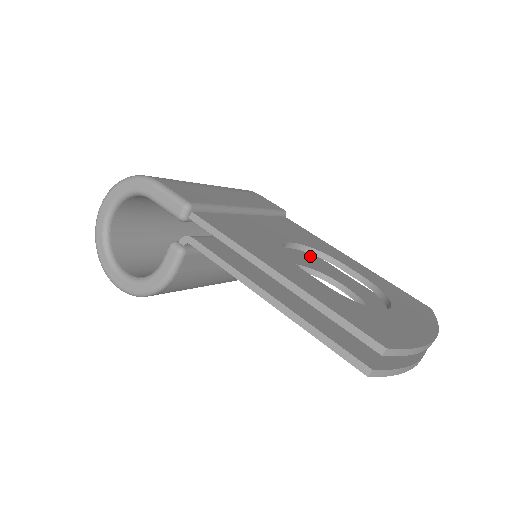
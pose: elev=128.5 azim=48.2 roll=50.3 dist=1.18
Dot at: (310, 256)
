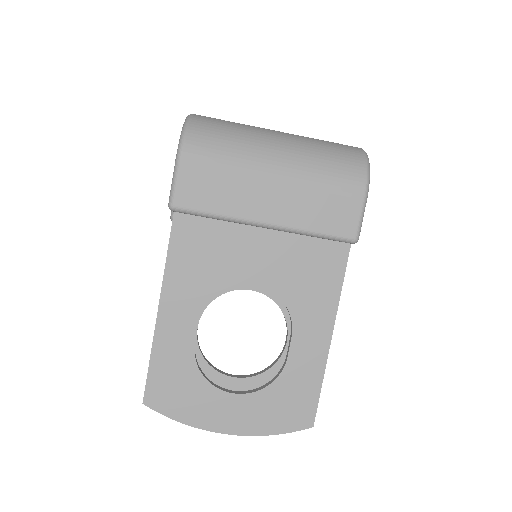
Dot at: occluded
